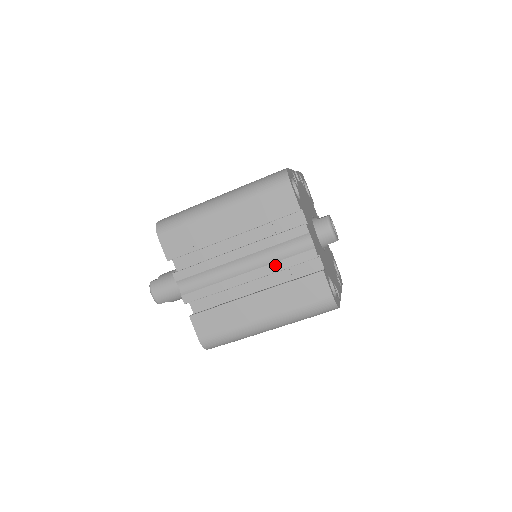
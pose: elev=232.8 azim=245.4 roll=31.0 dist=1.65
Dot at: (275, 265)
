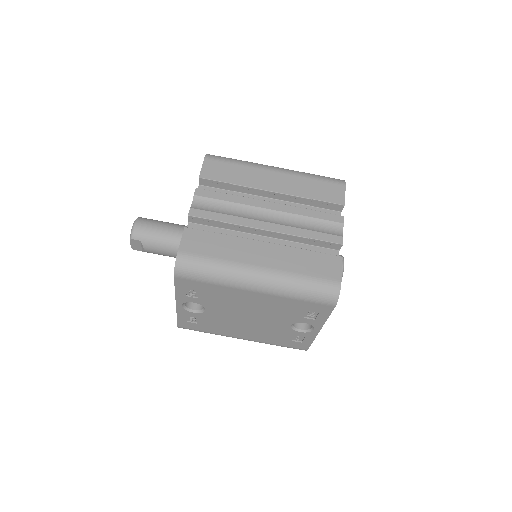
Dot at: (300, 230)
